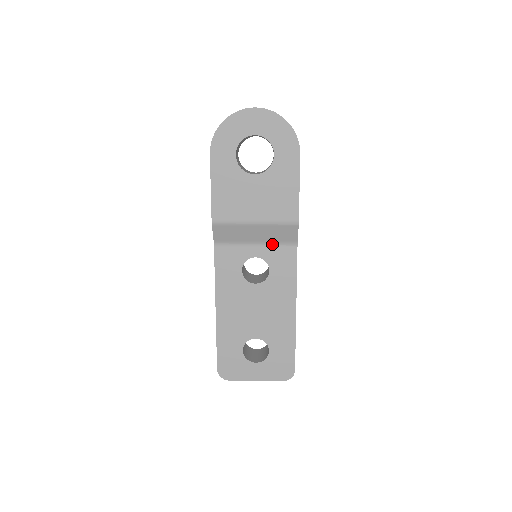
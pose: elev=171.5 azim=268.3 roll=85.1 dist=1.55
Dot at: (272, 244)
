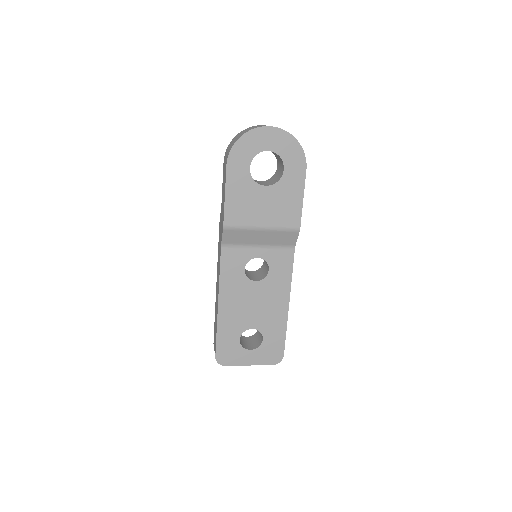
Dot at: (273, 247)
